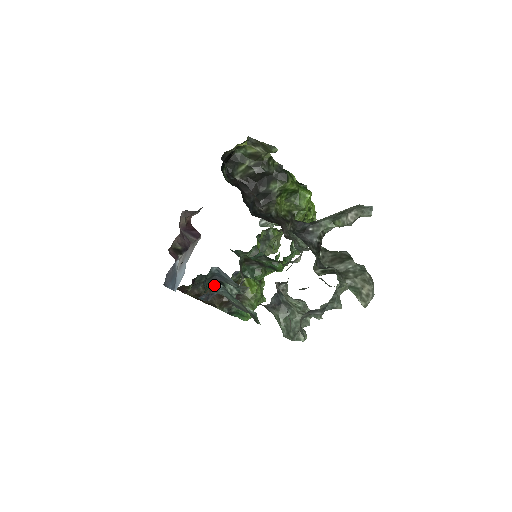
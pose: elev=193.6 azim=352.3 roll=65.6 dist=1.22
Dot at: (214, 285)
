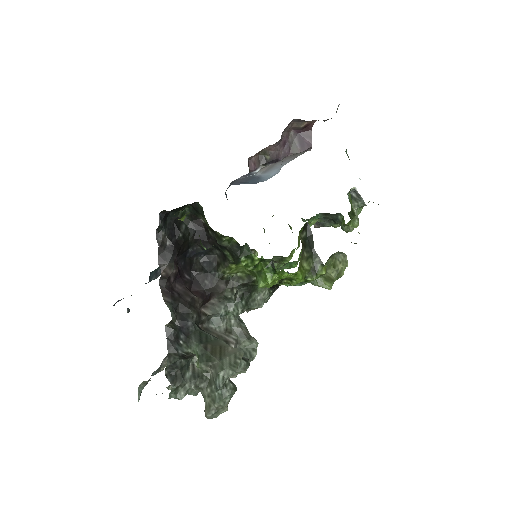
Dot at: occluded
